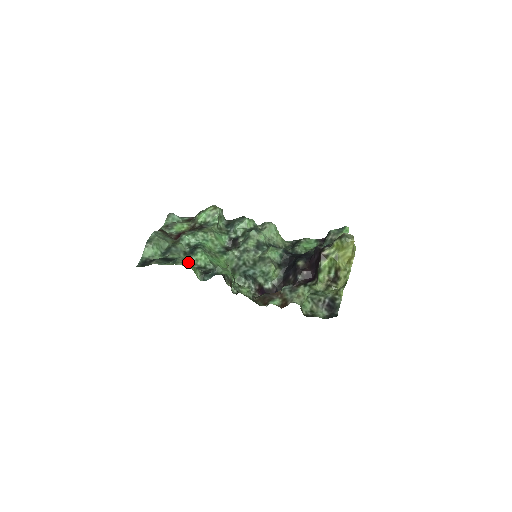
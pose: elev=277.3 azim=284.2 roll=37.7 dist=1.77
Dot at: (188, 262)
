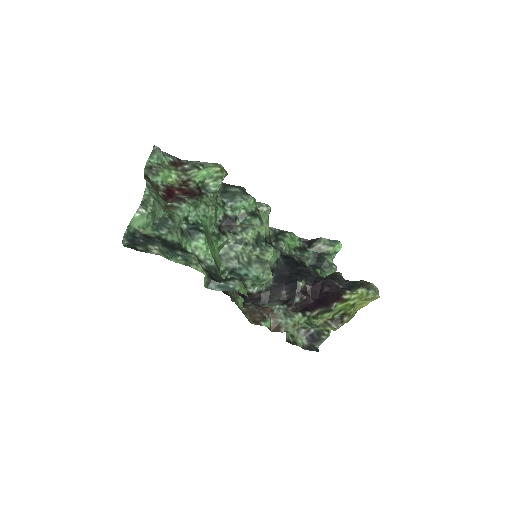
Dot at: occluded
